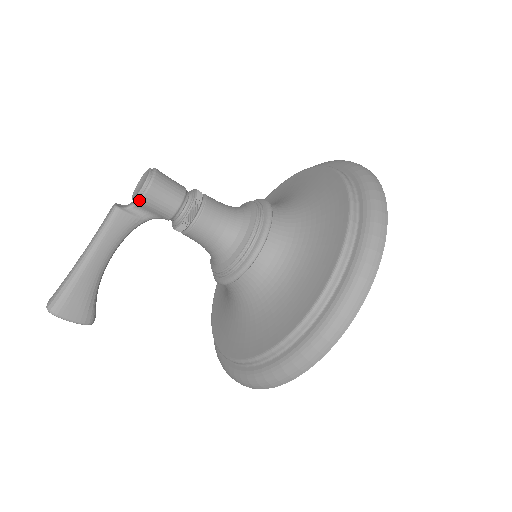
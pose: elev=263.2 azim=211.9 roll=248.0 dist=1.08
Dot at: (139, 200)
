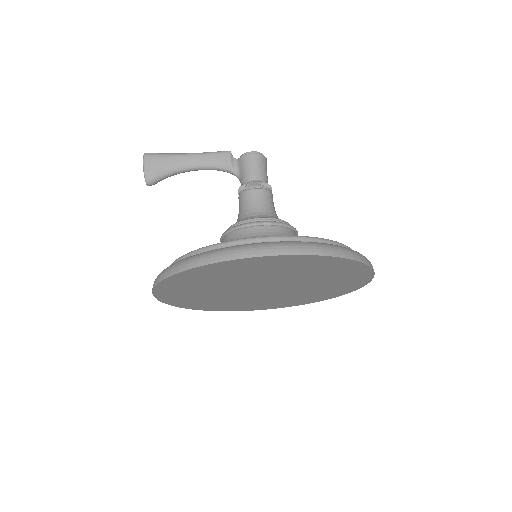
Dot at: (243, 155)
